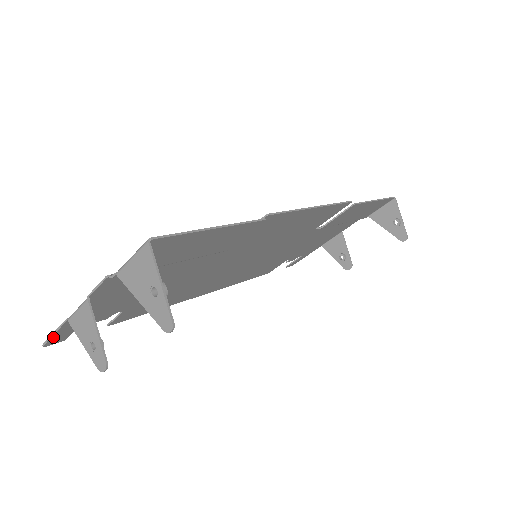
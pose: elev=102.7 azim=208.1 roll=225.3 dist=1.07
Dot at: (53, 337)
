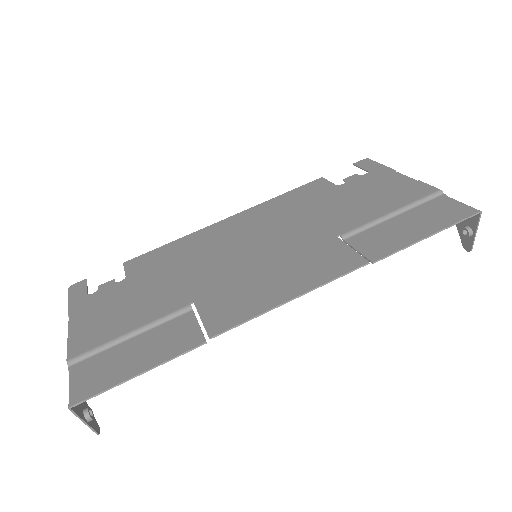
Dot at: (71, 296)
